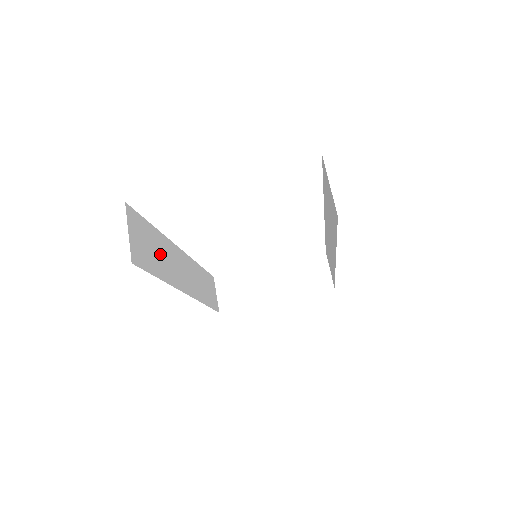
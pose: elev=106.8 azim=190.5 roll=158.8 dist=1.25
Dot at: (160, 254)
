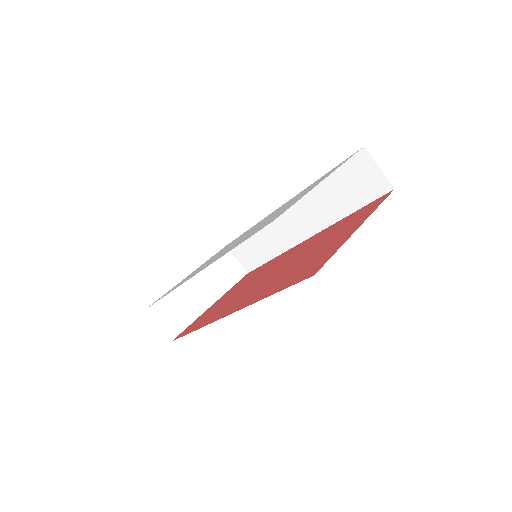
Dot at: occluded
